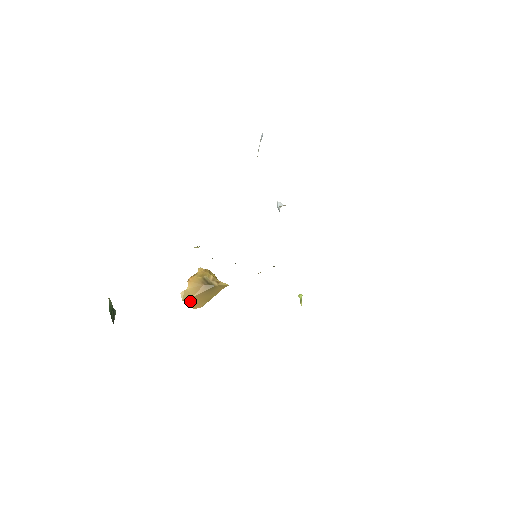
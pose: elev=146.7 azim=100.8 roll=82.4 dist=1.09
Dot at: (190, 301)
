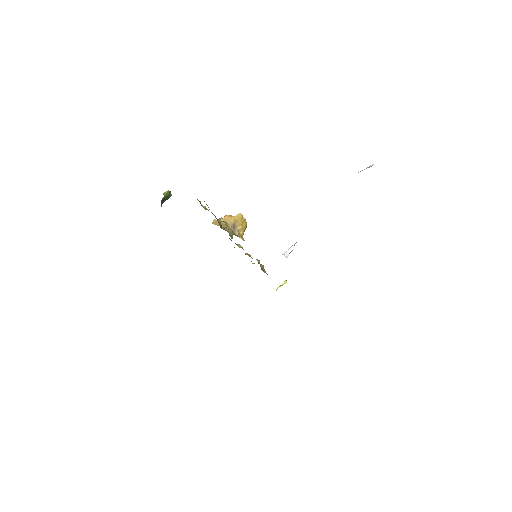
Dot at: occluded
